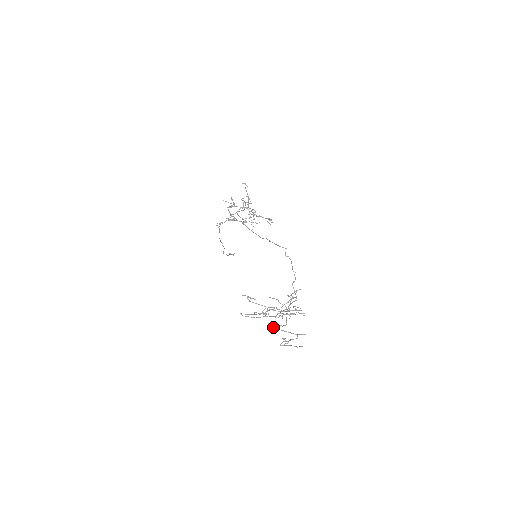
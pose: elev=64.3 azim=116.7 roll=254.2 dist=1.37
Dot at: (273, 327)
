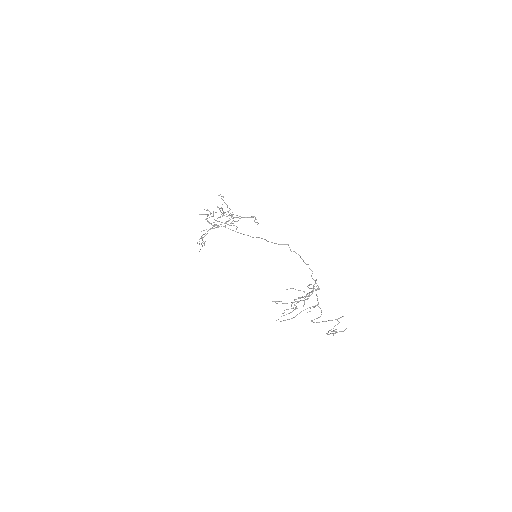
Dot at: occluded
